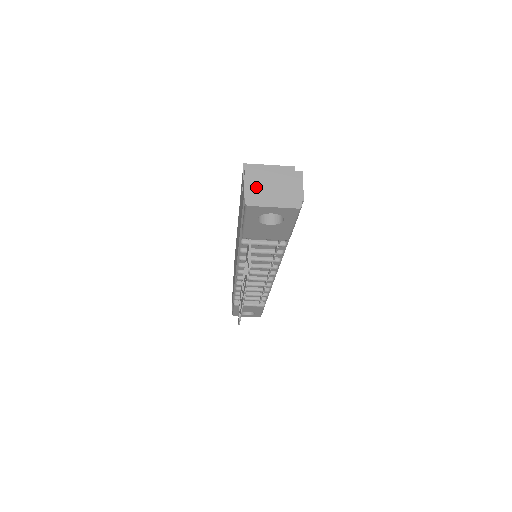
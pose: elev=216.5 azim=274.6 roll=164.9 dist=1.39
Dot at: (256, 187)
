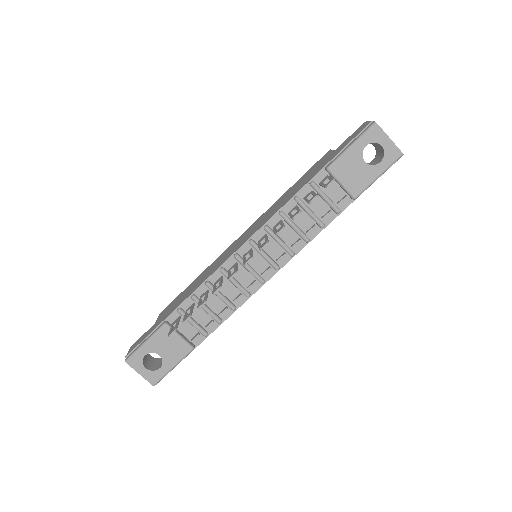
Dot at: occluded
